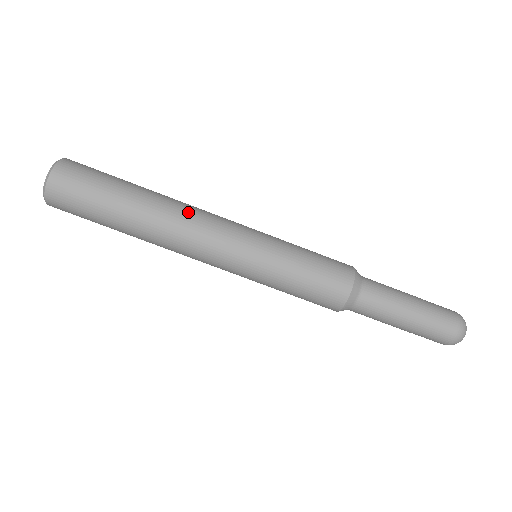
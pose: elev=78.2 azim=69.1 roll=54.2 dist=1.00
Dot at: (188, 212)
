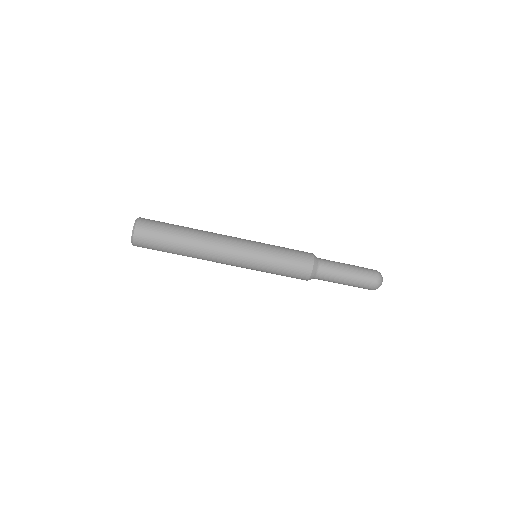
Dot at: (215, 233)
